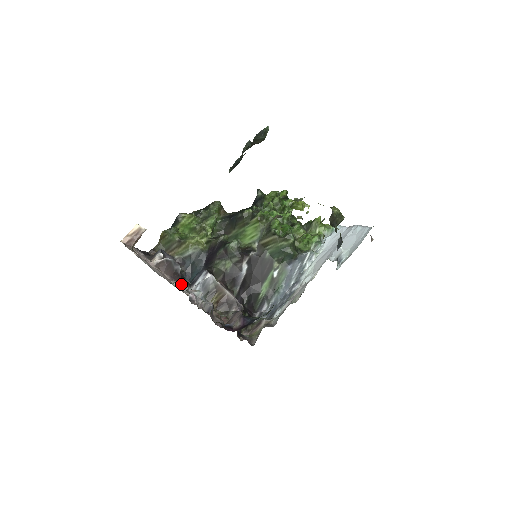
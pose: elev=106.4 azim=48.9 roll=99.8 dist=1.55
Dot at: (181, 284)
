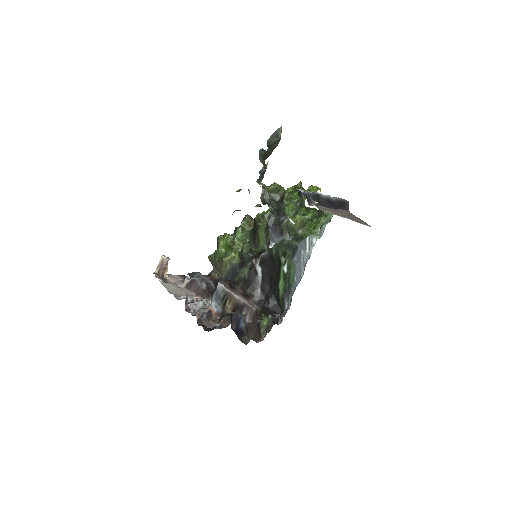
Dot at: (184, 297)
